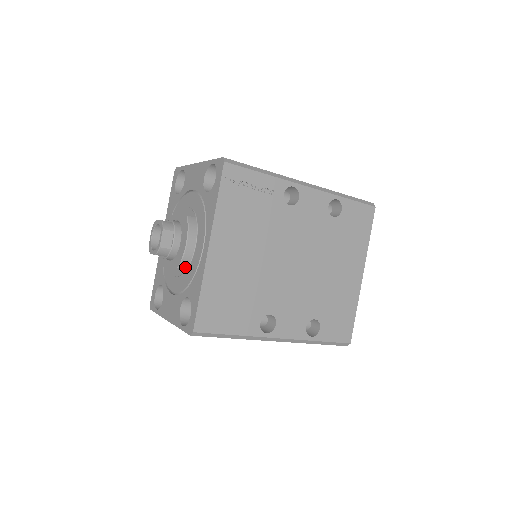
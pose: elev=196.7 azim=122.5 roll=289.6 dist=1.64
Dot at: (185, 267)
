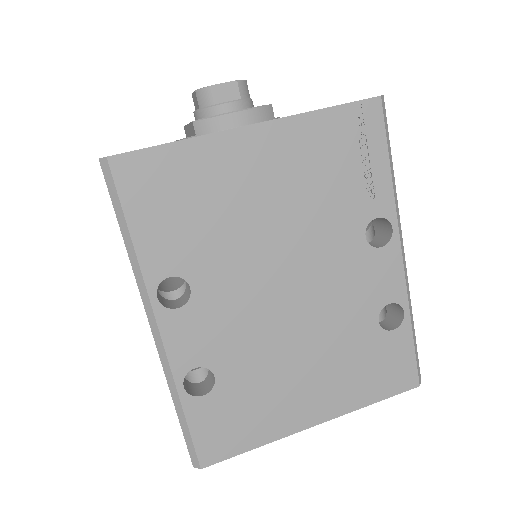
Dot at: (199, 131)
